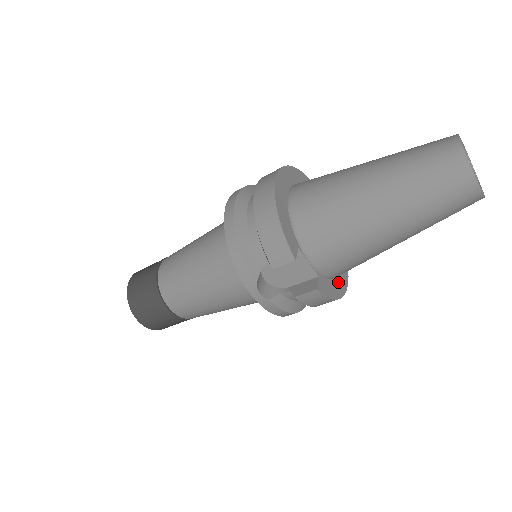
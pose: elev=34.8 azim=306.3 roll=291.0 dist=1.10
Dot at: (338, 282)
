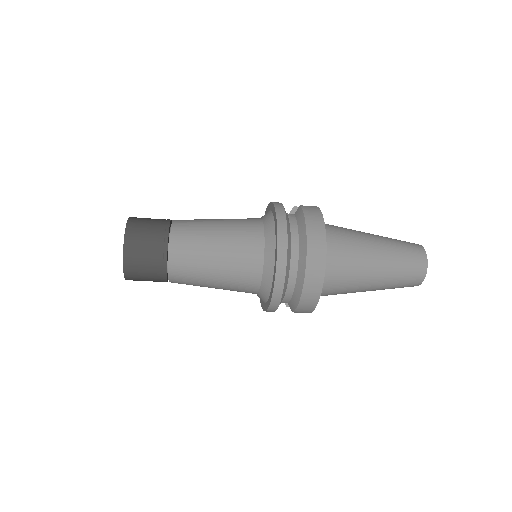
Dot at: occluded
